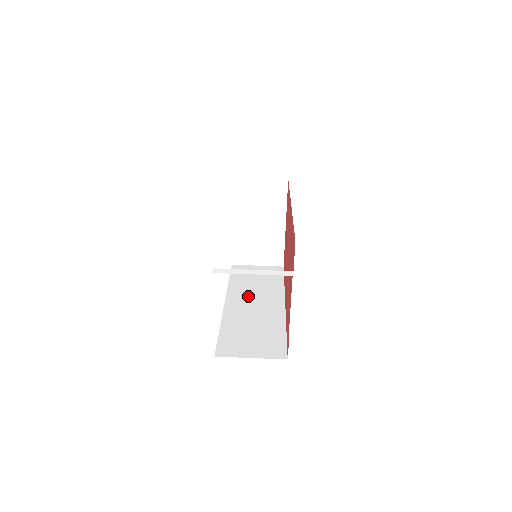
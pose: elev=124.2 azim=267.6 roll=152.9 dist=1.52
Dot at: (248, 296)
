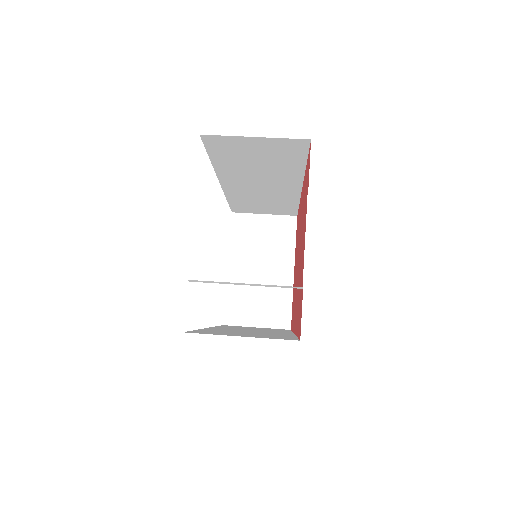
Dot at: (242, 329)
